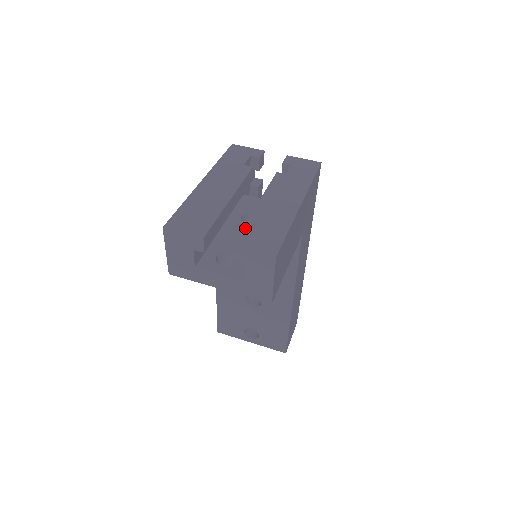
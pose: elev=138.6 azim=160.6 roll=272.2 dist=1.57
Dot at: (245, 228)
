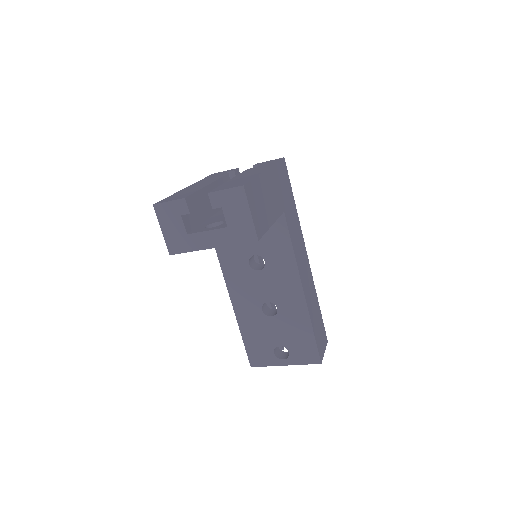
Dot at: (219, 186)
